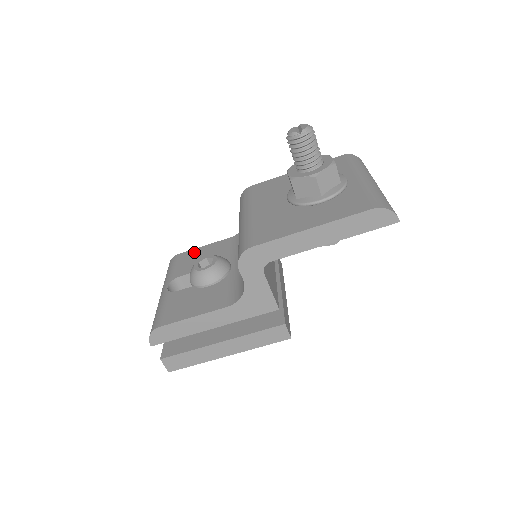
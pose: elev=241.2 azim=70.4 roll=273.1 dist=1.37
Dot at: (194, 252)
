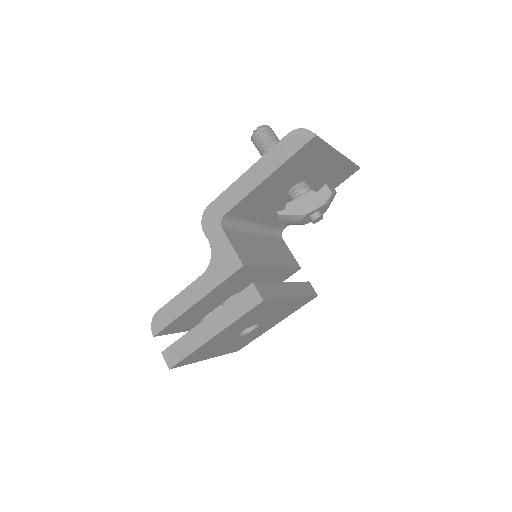
Dot at: occluded
